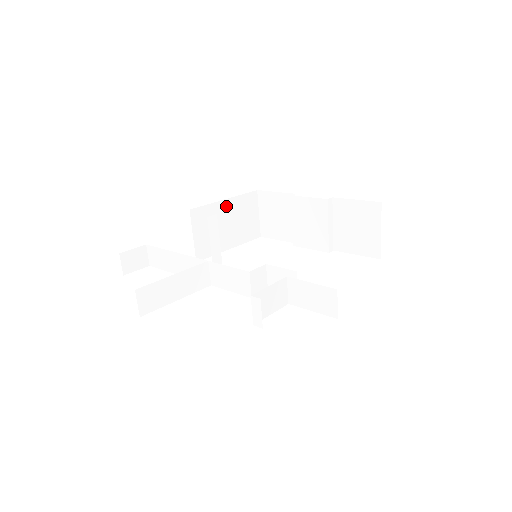
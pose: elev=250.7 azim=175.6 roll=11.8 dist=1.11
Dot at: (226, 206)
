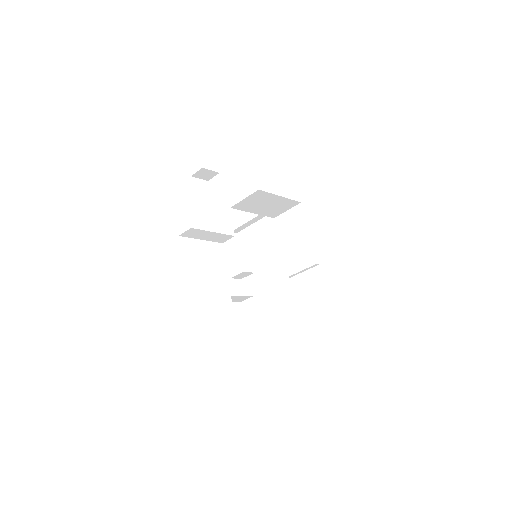
Dot at: (277, 198)
